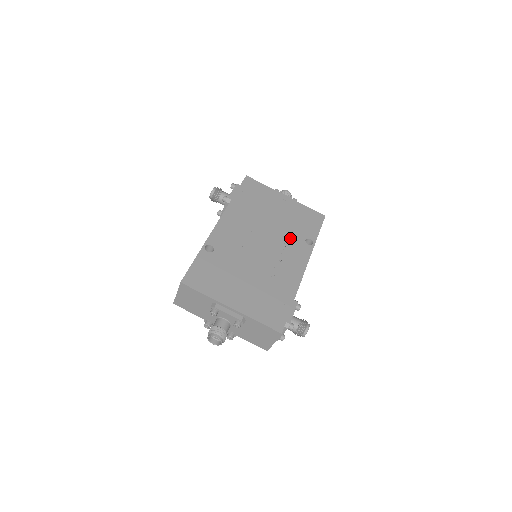
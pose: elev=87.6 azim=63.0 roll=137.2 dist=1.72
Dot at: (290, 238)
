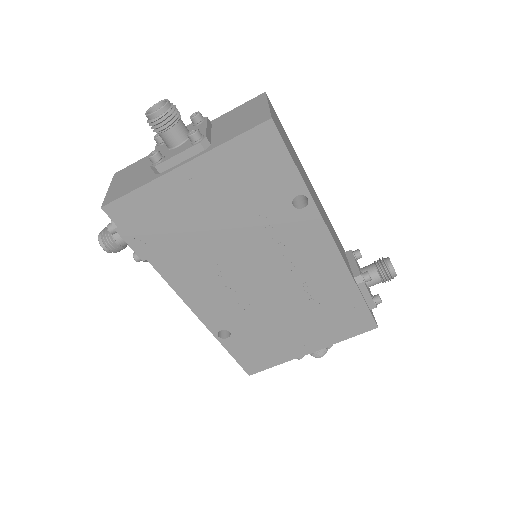
Dot at: (273, 228)
